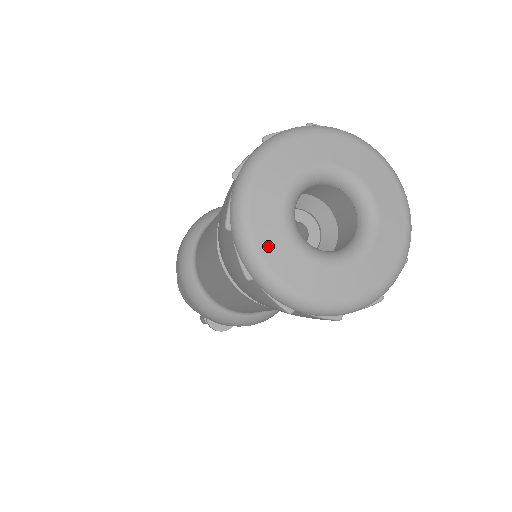
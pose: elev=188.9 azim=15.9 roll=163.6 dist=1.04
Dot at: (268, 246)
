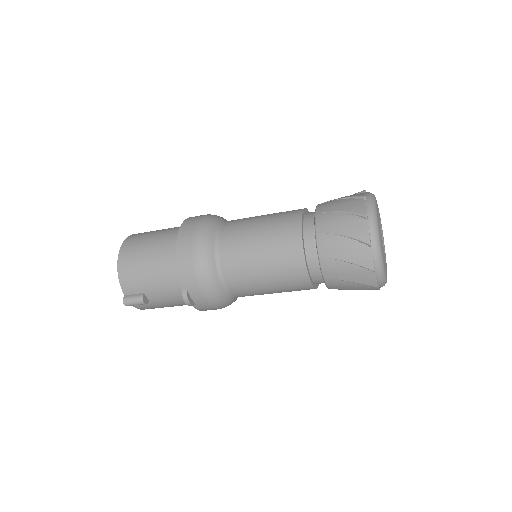
Dot at: (380, 234)
